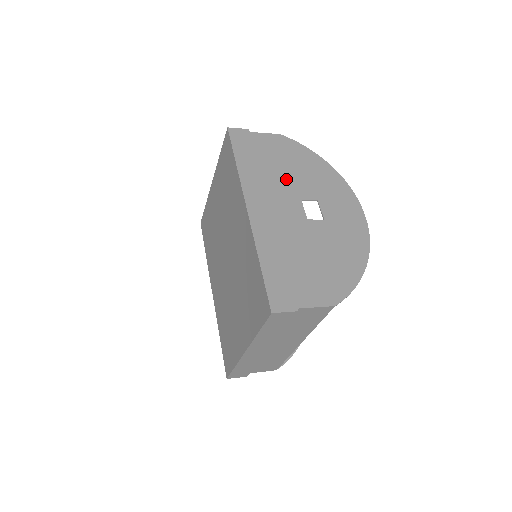
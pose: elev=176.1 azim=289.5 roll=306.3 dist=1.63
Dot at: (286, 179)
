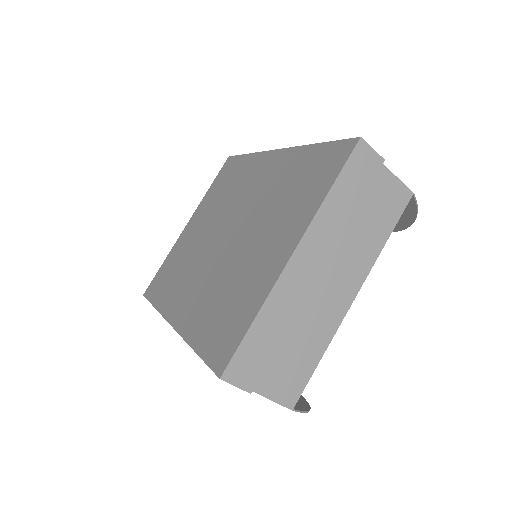
Dot at: occluded
